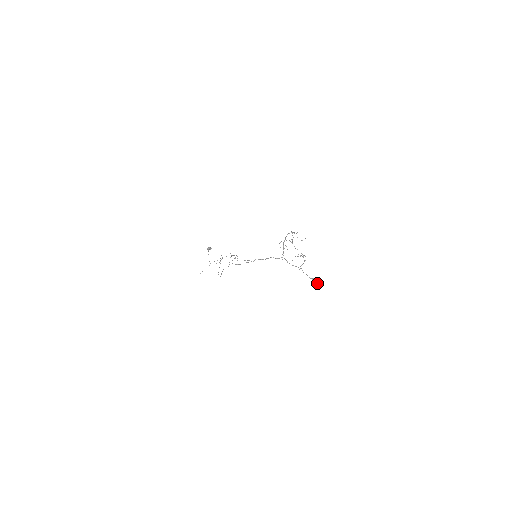
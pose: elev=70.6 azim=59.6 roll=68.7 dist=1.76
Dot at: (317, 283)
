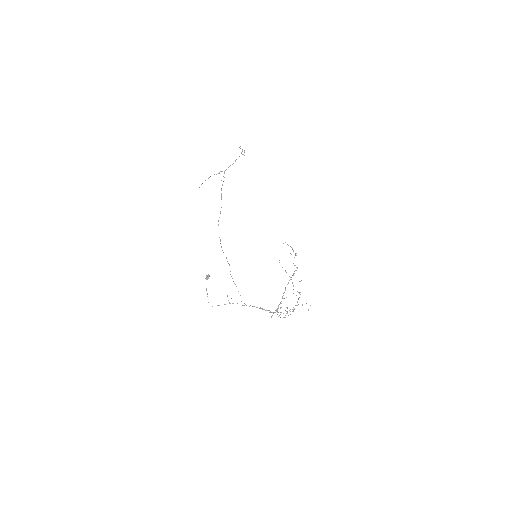
Dot at: occluded
